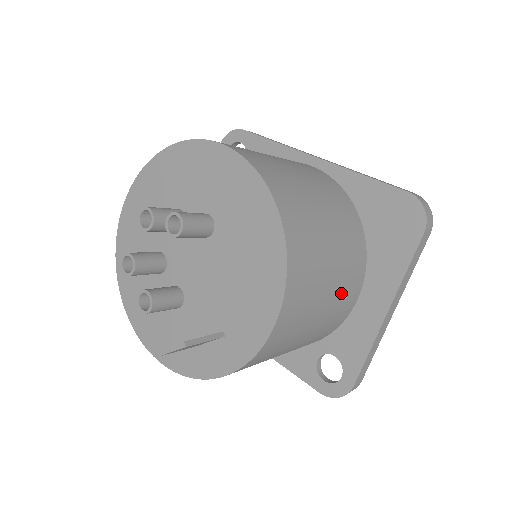
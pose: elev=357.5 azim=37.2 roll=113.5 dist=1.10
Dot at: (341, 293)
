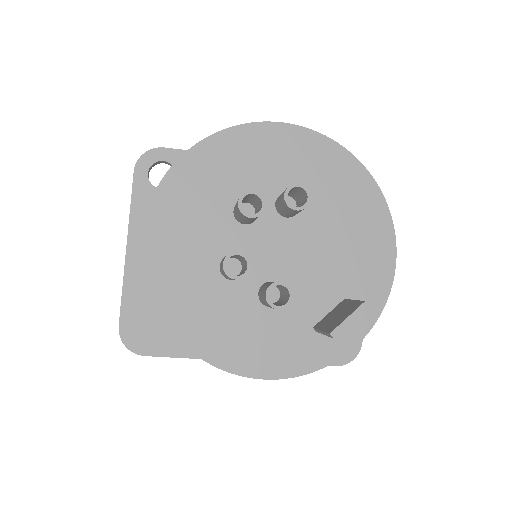
Dot at: occluded
